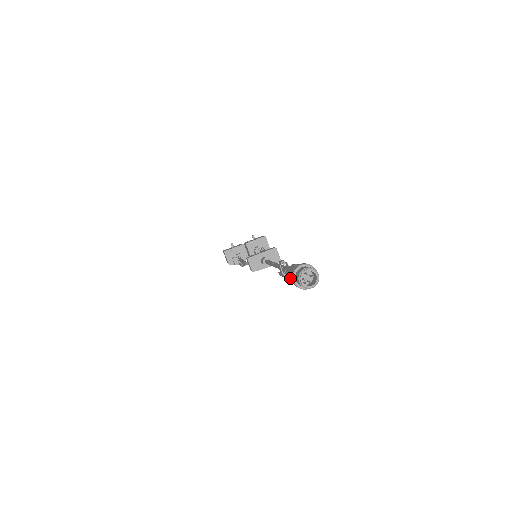
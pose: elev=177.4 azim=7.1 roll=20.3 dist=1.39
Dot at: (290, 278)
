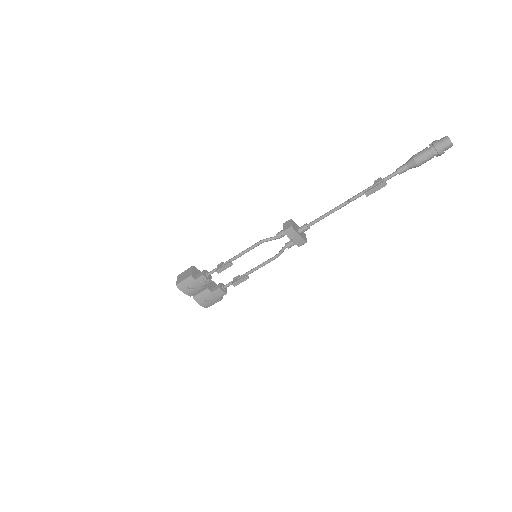
Dot at: (422, 152)
